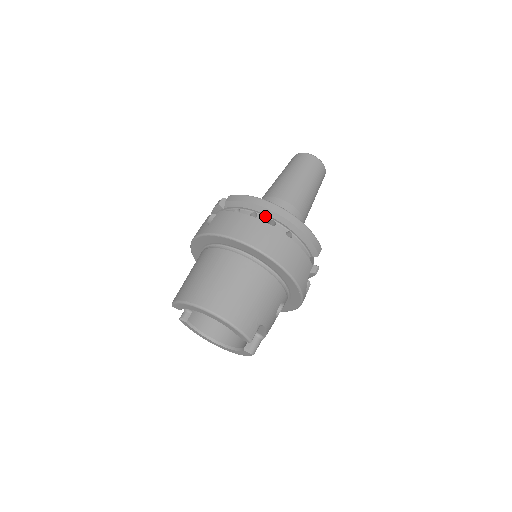
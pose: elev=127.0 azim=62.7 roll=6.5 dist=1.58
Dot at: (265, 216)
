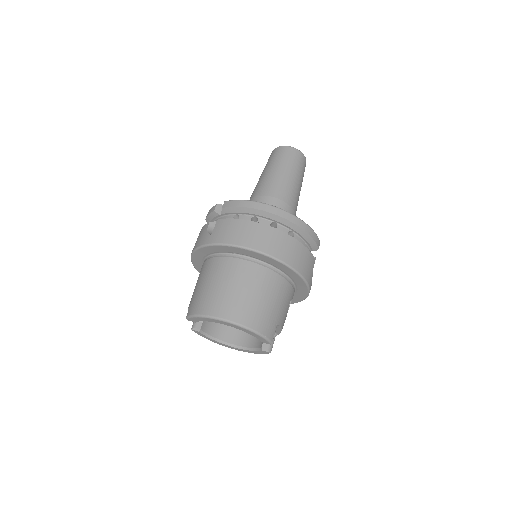
Dot at: (266, 219)
